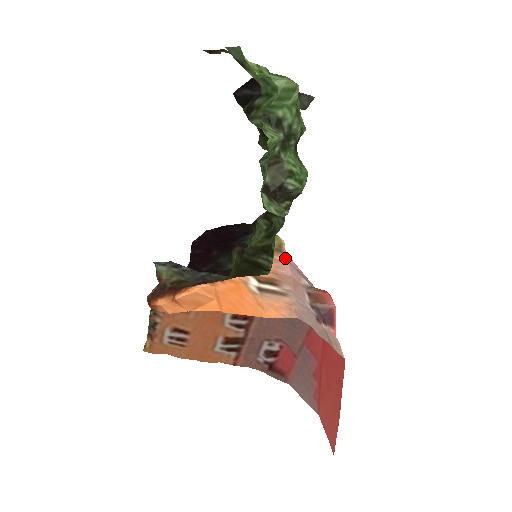
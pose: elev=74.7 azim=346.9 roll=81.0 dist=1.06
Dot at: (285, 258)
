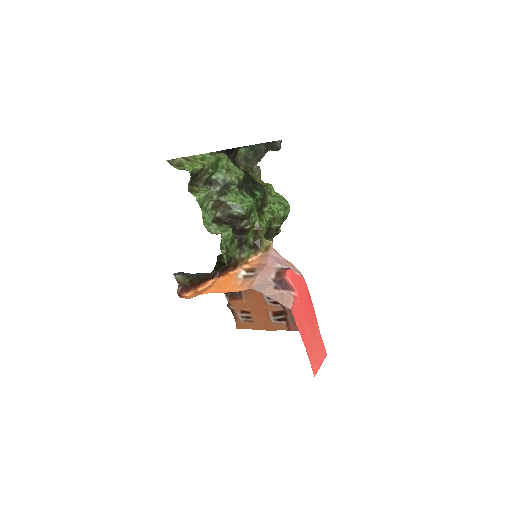
Dot at: (268, 253)
